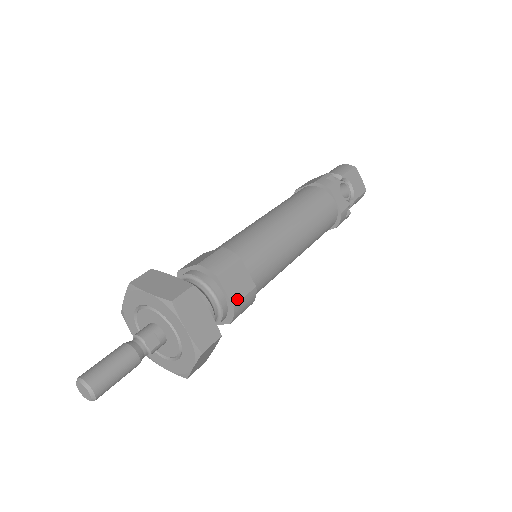
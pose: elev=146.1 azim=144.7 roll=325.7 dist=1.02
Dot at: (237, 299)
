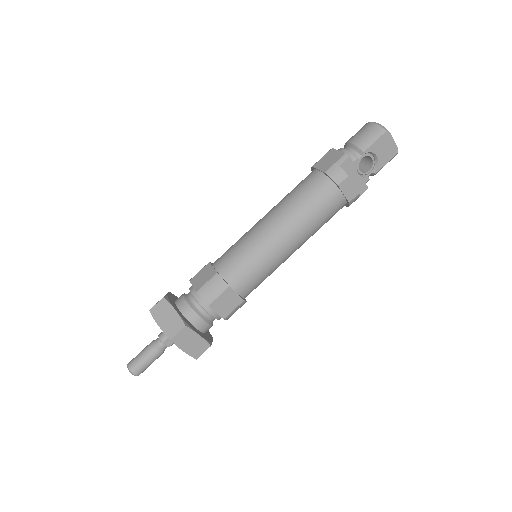
Dot at: (227, 314)
